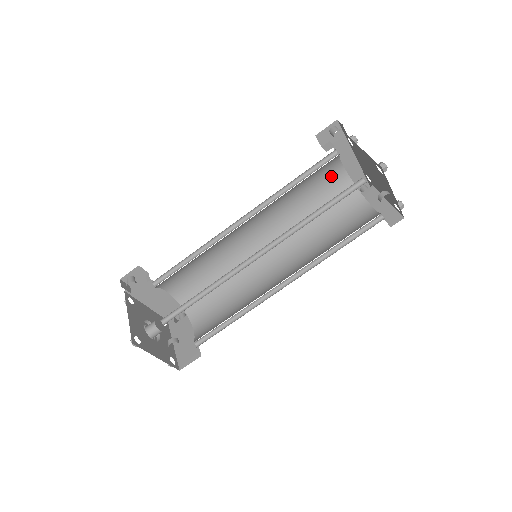
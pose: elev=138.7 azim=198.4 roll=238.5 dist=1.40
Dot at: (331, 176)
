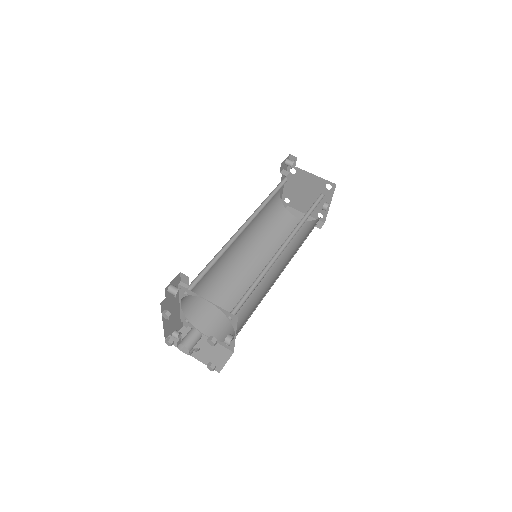
Dot at: (274, 196)
